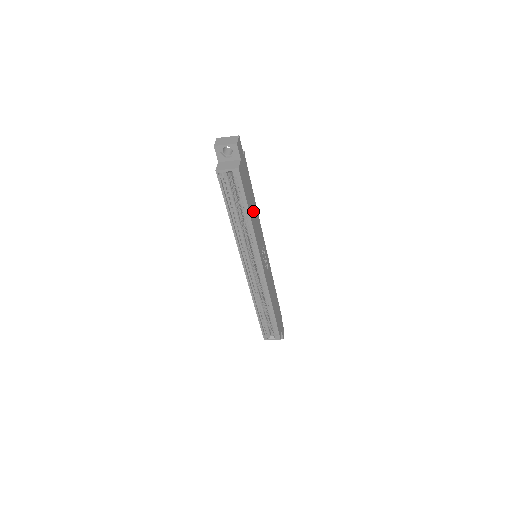
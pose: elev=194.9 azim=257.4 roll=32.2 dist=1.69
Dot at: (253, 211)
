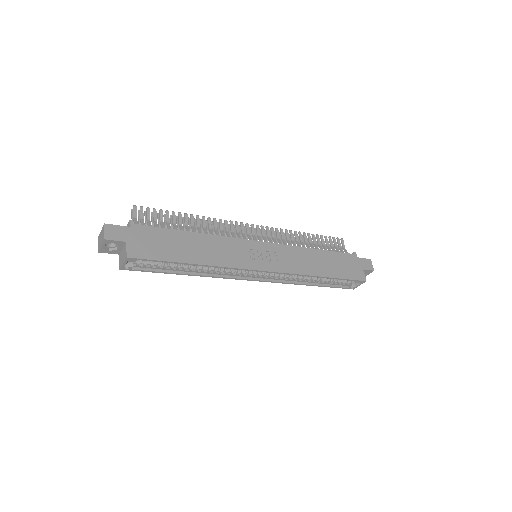
Dot at: (196, 249)
